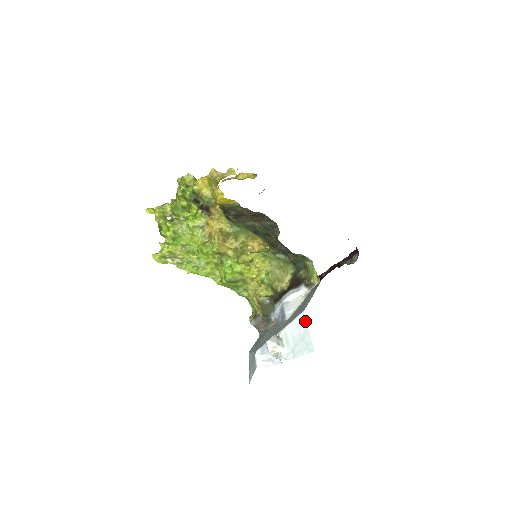
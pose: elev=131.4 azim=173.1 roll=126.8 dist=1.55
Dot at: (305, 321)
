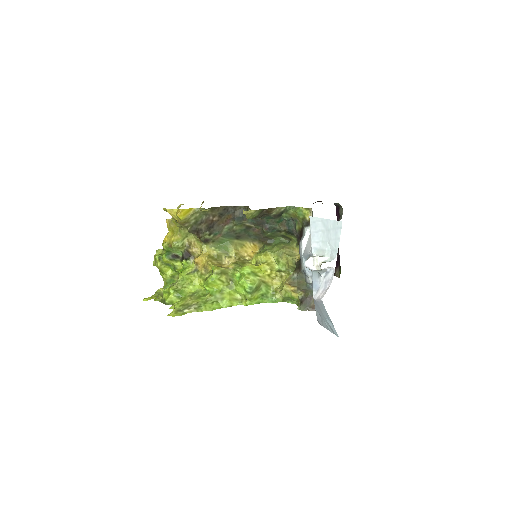
Dot at: (317, 219)
